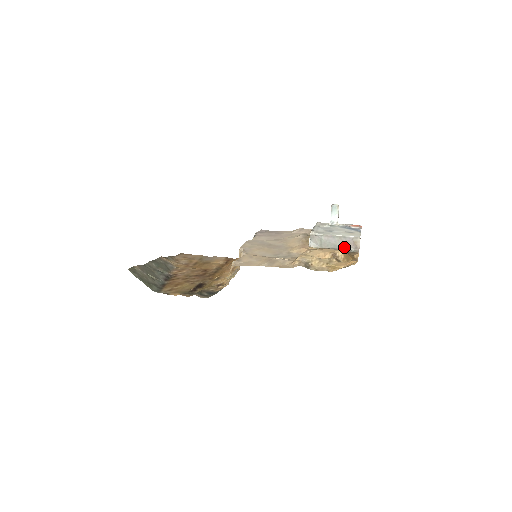
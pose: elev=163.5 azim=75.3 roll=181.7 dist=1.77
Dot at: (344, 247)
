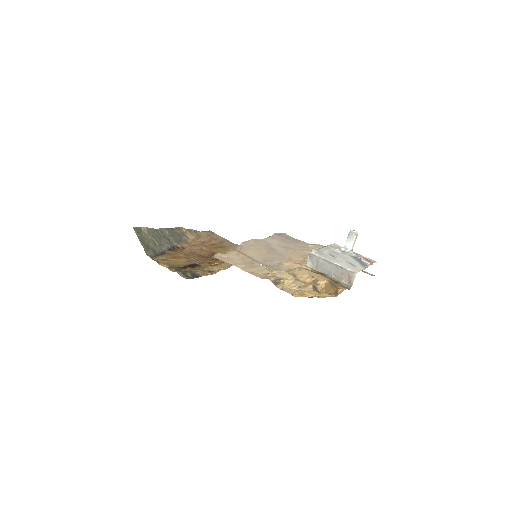
Dot at: (338, 277)
